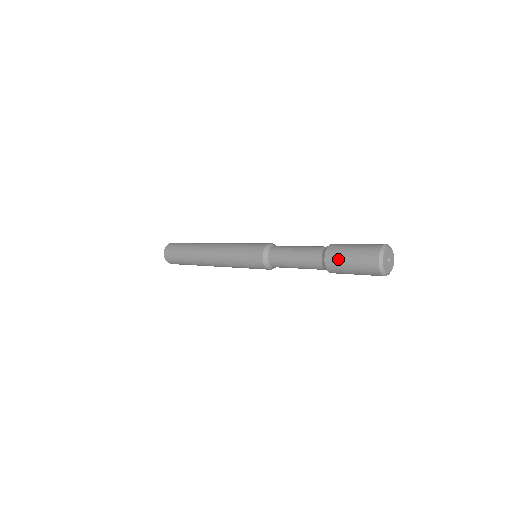
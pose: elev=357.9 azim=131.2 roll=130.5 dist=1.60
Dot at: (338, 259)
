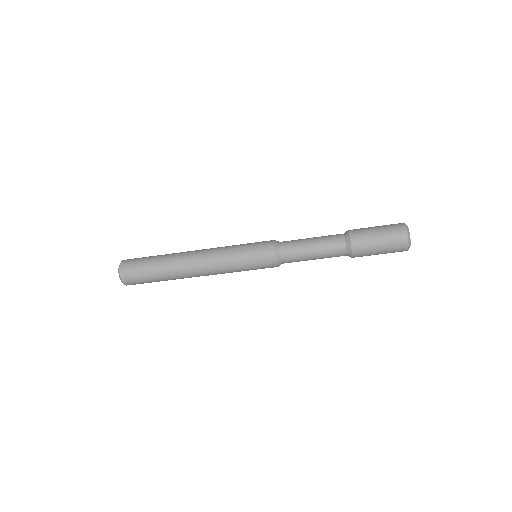
Dot at: (364, 228)
